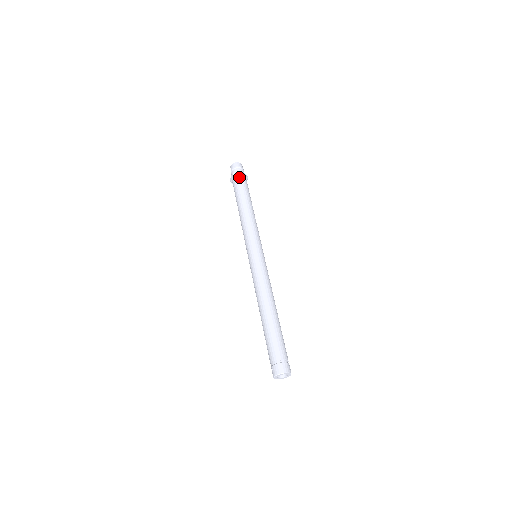
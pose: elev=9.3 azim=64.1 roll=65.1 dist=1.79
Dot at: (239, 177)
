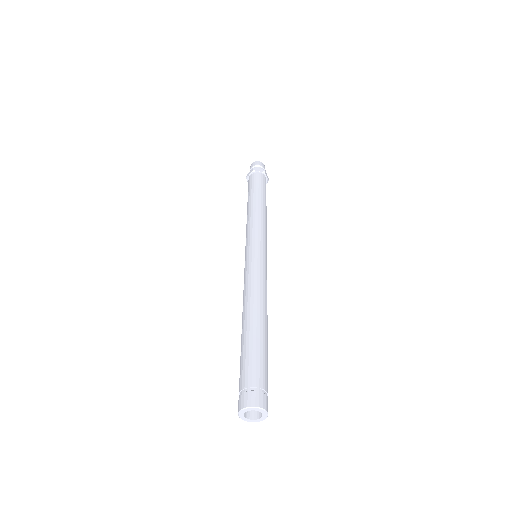
Dot at: (250, 176)
